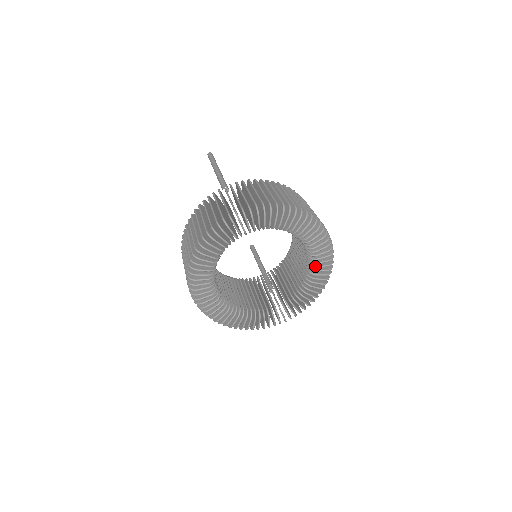
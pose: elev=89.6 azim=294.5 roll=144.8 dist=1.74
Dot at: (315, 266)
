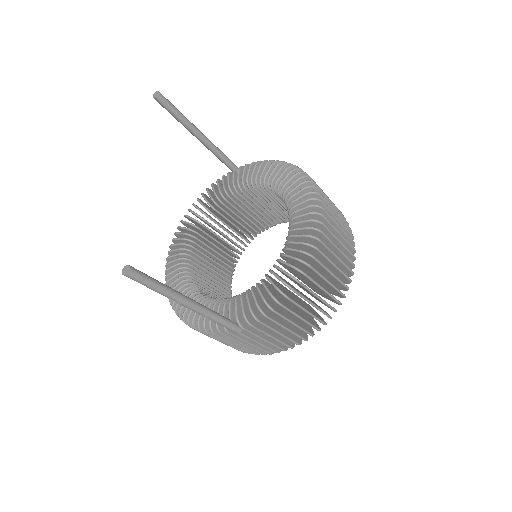
Dot at: occluded
